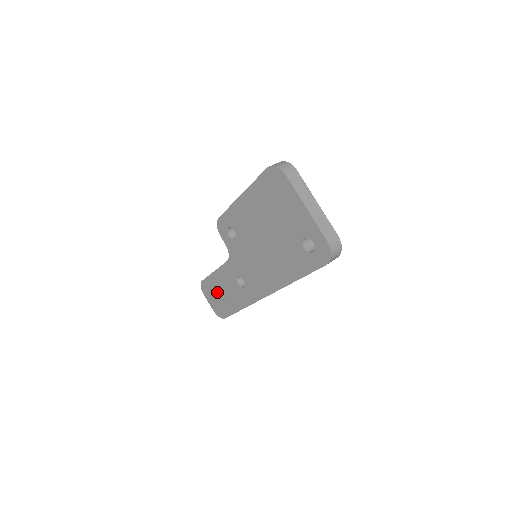
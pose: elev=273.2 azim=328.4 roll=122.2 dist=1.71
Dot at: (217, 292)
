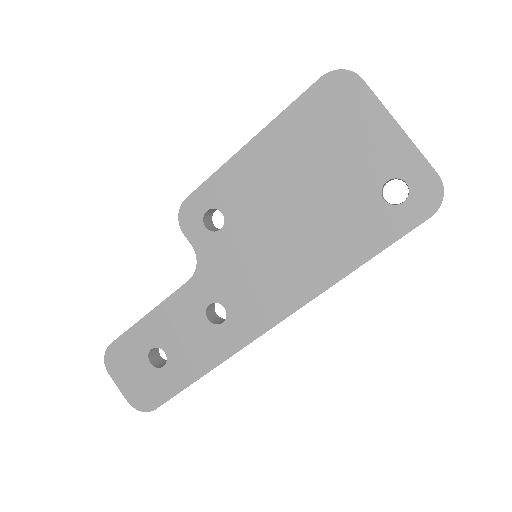
Dot at: (147, 355)
